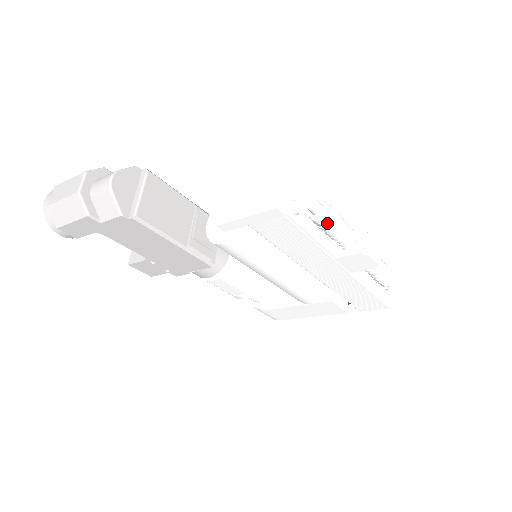
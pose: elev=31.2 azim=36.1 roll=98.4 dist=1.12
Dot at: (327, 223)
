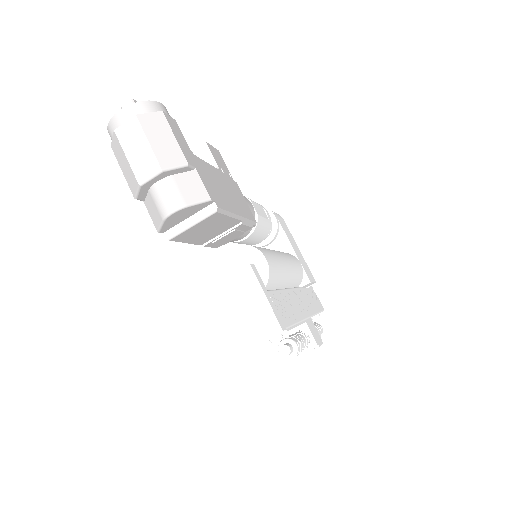
Dot at: occluded
